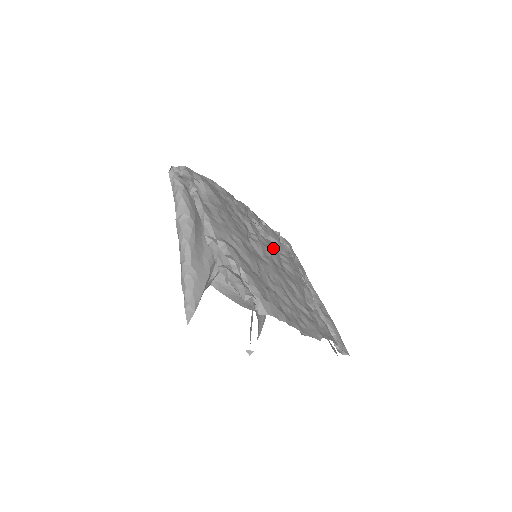
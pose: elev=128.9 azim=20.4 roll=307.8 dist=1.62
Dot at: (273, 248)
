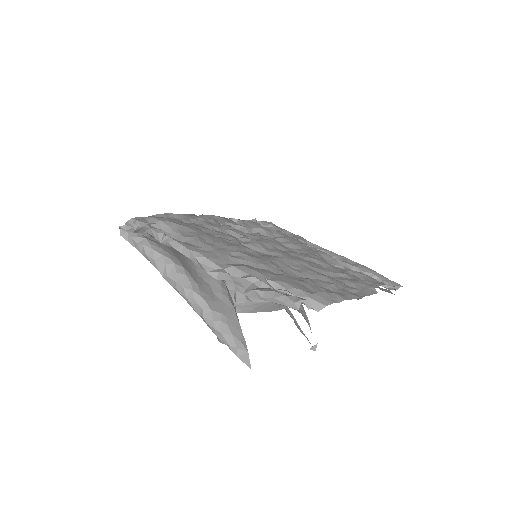
Dot at: (267, 238)
